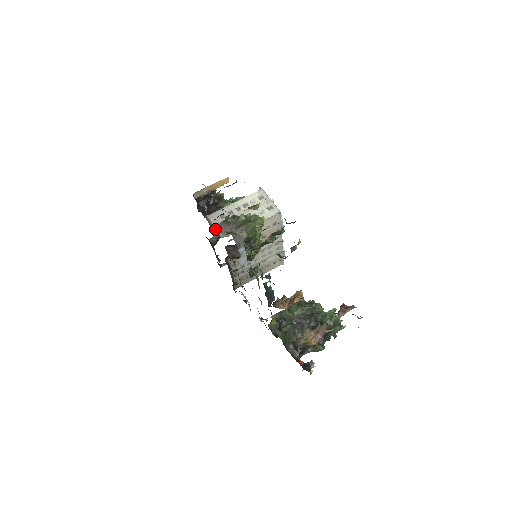
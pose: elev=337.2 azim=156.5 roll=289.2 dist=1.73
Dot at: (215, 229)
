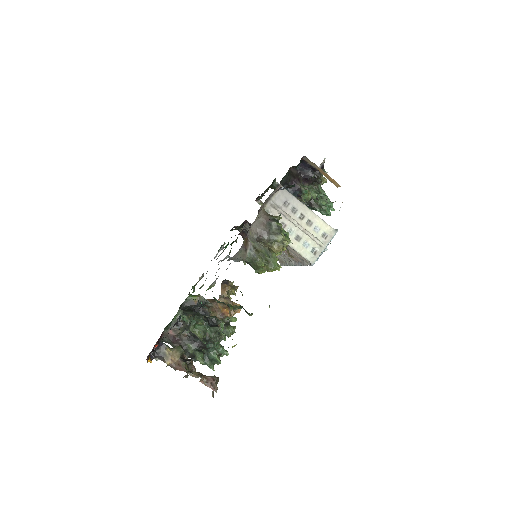
Dot at: (267, 203)
